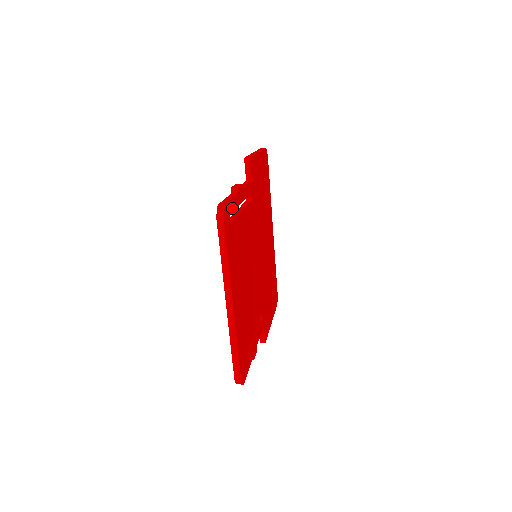
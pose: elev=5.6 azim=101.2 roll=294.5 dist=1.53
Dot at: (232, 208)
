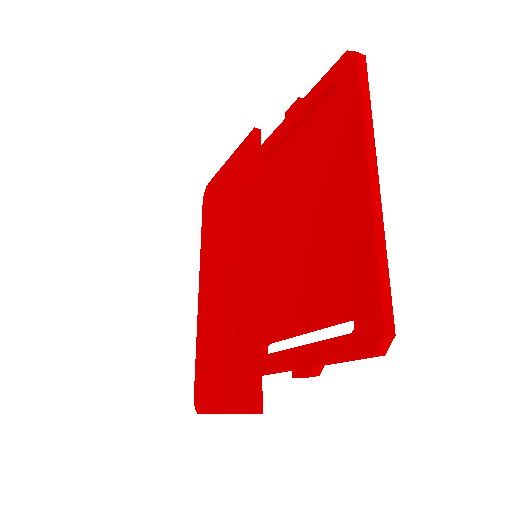
Dot at: (332, 90)
